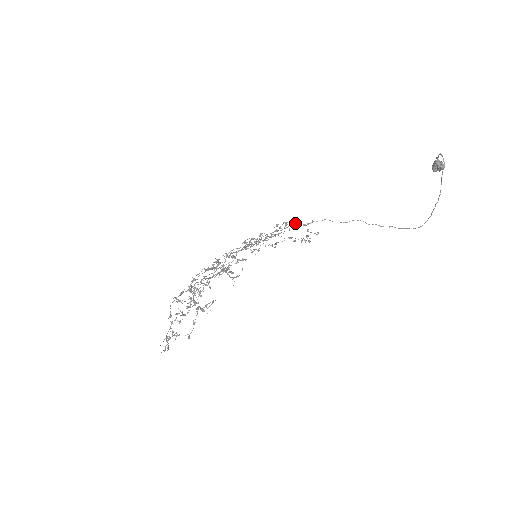
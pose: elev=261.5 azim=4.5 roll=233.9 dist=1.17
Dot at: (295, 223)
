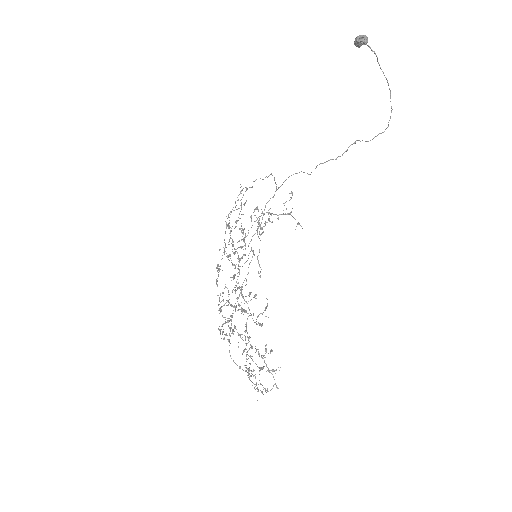
Dot at: occluded
